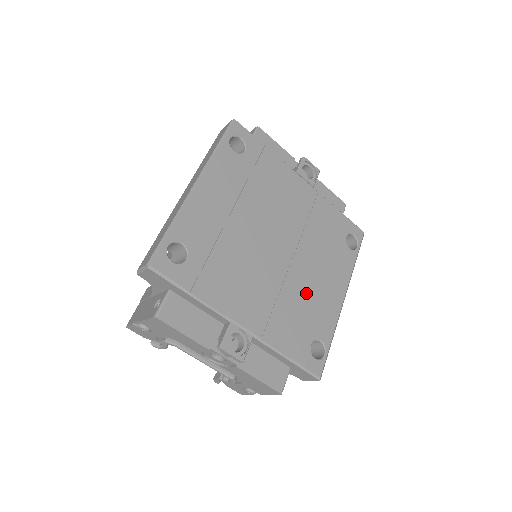
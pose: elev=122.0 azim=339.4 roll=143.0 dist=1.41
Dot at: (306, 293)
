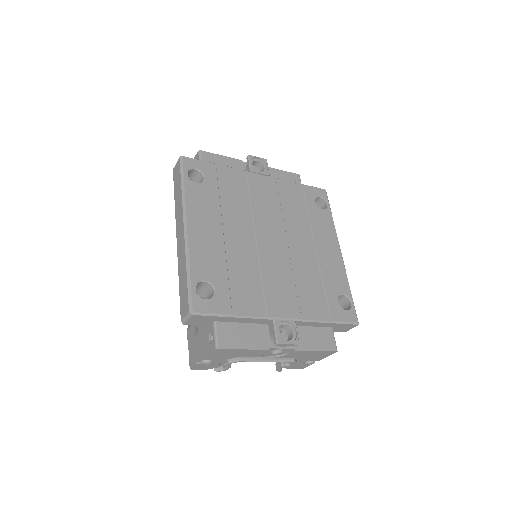
Dot at: (312, 264)
